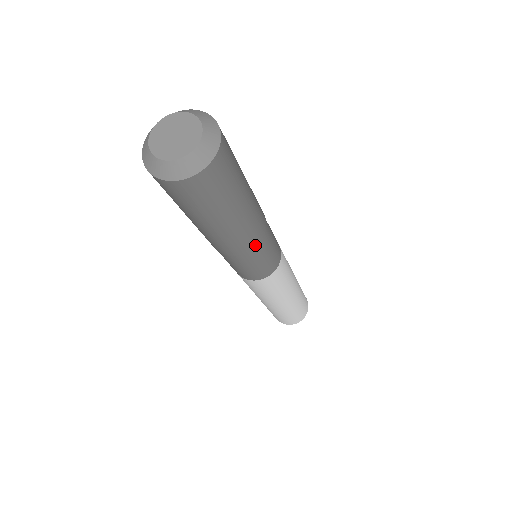
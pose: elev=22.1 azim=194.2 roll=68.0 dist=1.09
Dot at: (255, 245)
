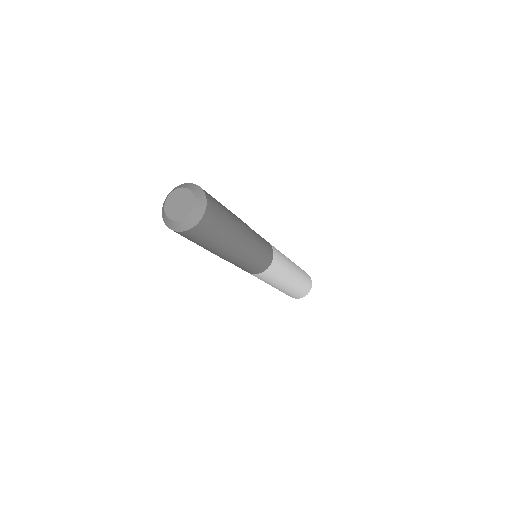
Dot at: (244, 257)
